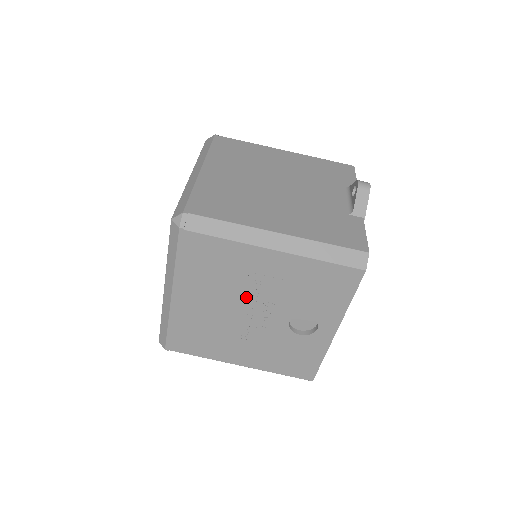
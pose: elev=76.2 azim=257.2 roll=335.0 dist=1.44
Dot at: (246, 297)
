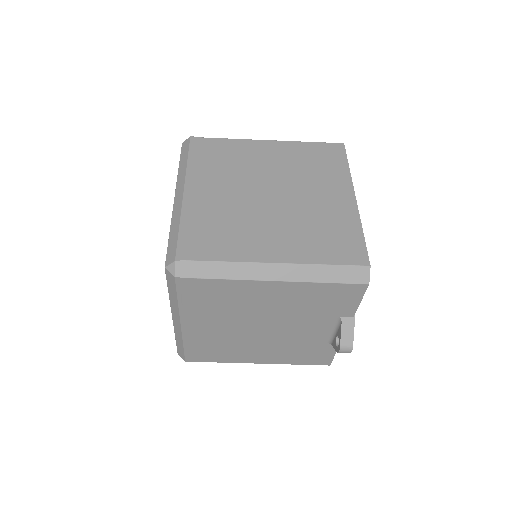
Dot at: occluded
